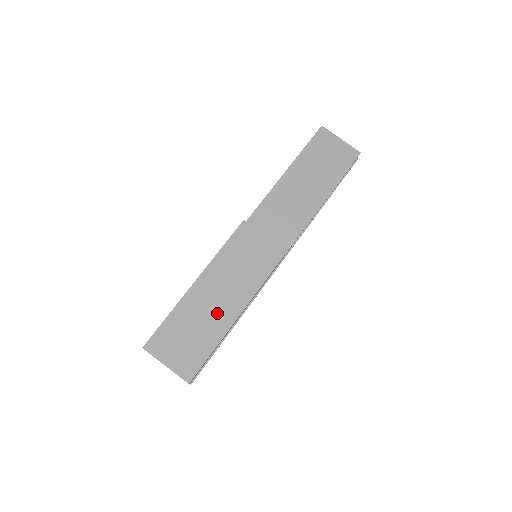
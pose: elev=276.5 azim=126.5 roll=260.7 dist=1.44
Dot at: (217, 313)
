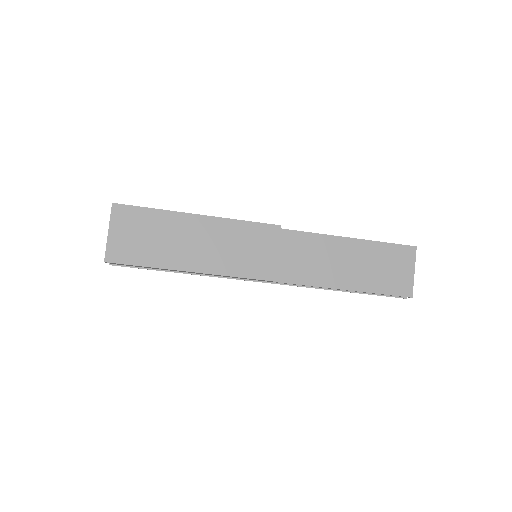
Dot at: (181, 250)
